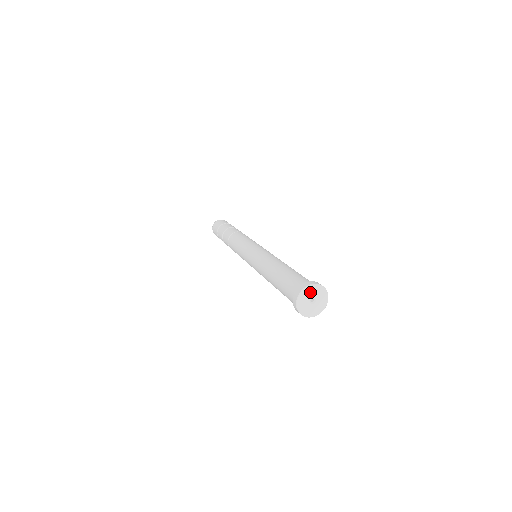
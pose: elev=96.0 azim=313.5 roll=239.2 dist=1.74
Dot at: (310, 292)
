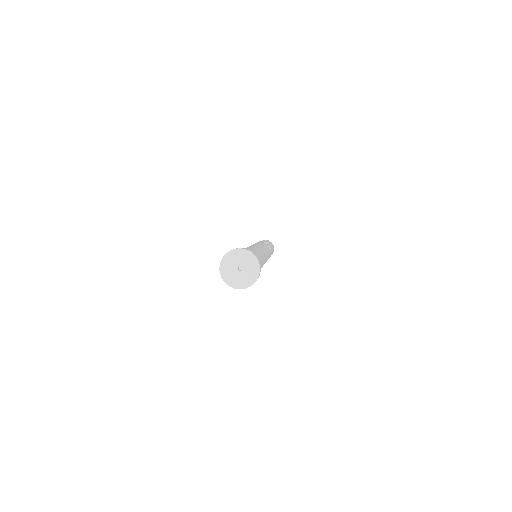
Dot at: (239, 257)
